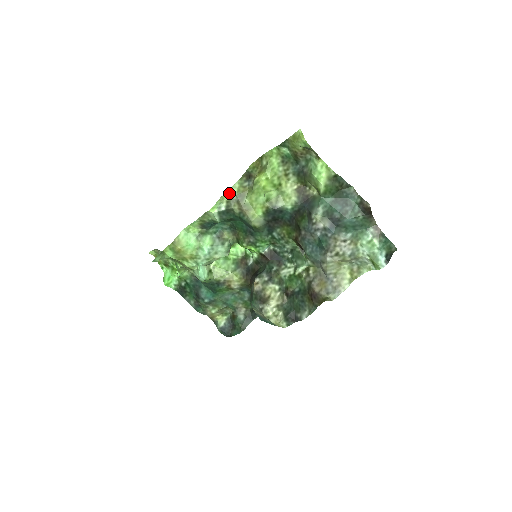
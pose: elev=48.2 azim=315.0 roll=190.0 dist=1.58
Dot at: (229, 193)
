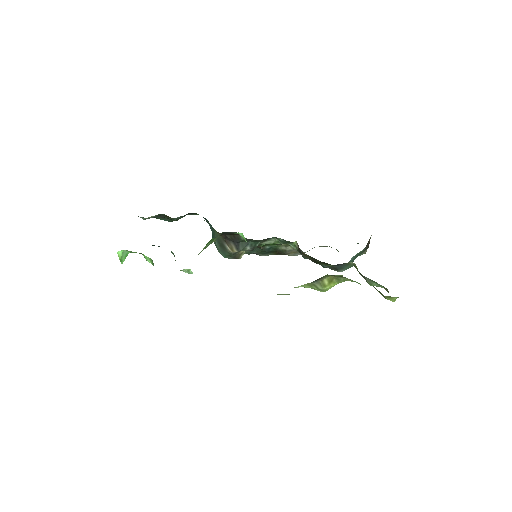
Dot at: occluded
